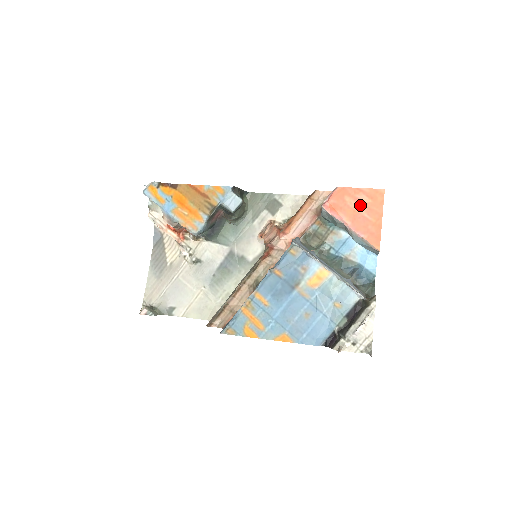
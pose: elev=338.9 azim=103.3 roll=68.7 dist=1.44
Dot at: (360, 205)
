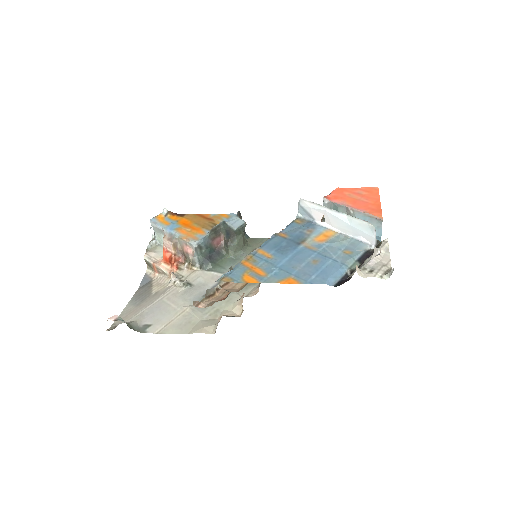
Dot at: (358, 196)
